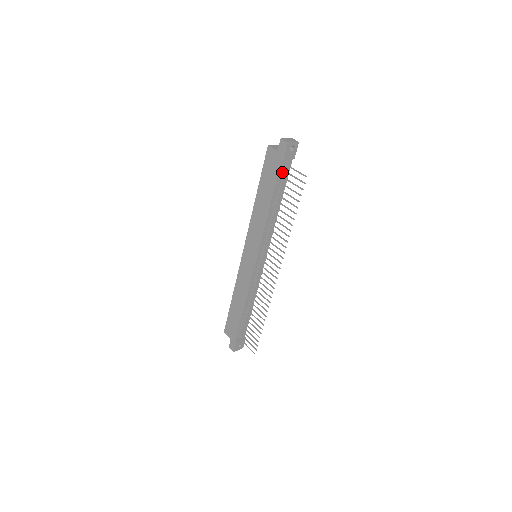
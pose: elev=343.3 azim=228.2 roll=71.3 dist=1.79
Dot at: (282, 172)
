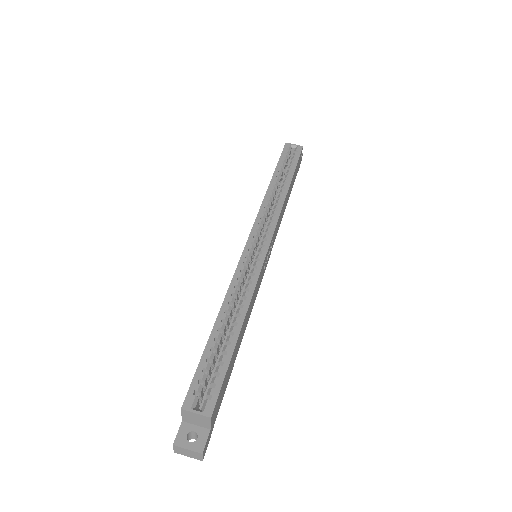
Dot at: occluded
